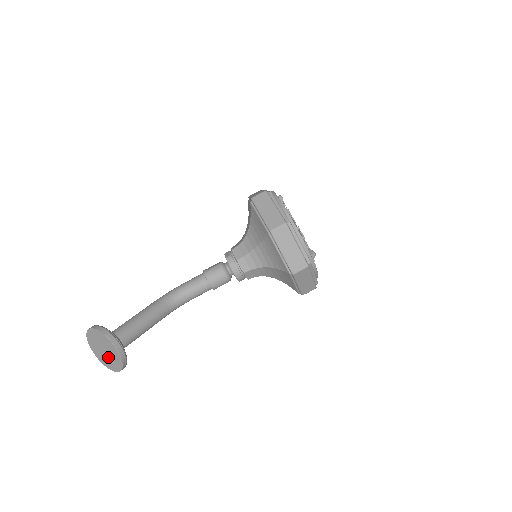
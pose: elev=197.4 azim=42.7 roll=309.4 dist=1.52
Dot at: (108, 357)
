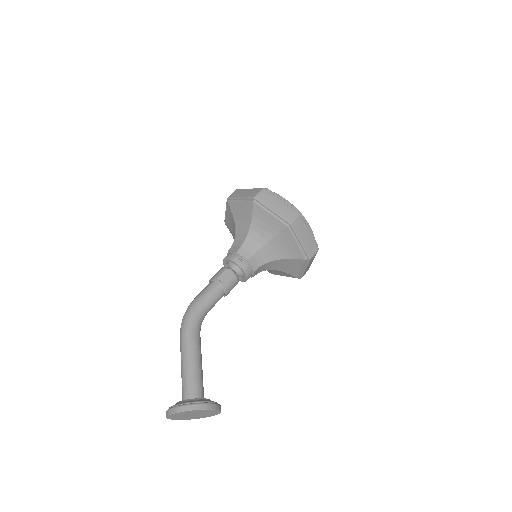
Dot at: (194, 416)
